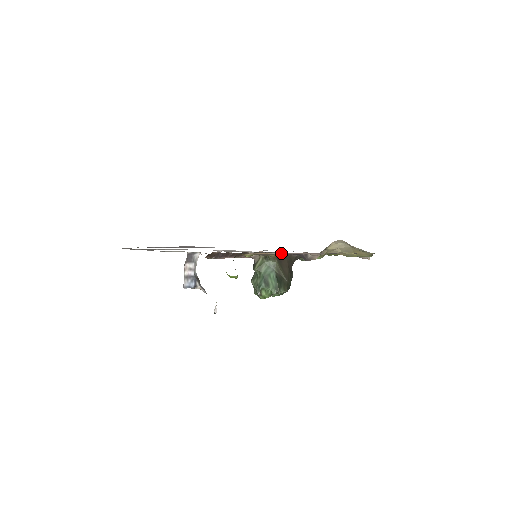
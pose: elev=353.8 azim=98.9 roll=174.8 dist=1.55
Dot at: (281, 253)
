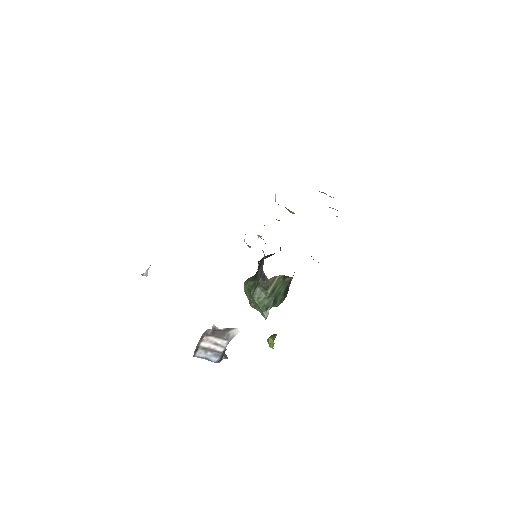
Dot at: occluded
